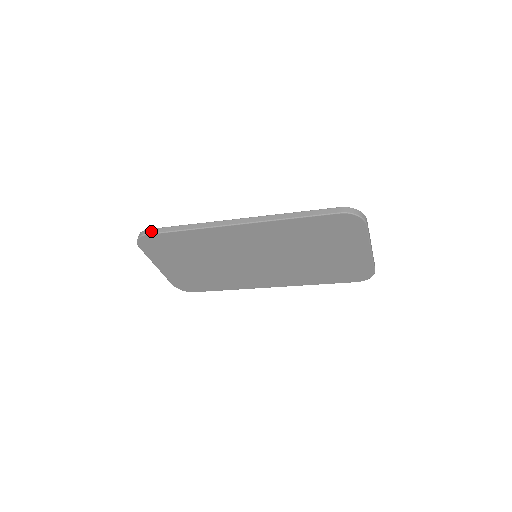
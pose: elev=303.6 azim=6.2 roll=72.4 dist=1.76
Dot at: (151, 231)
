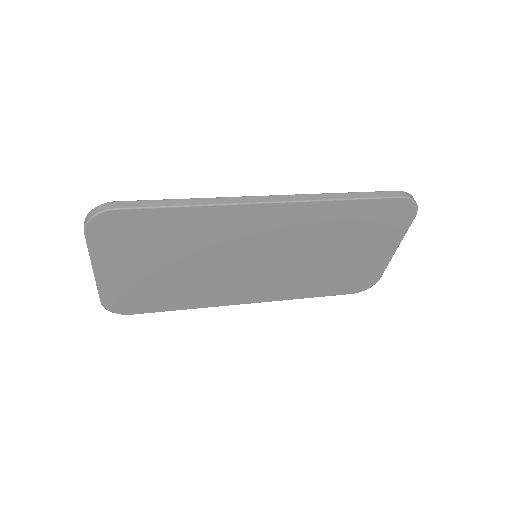
Dot at: (122, 204)
